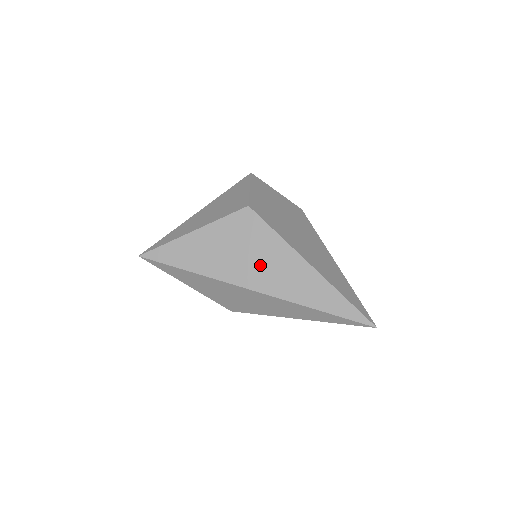
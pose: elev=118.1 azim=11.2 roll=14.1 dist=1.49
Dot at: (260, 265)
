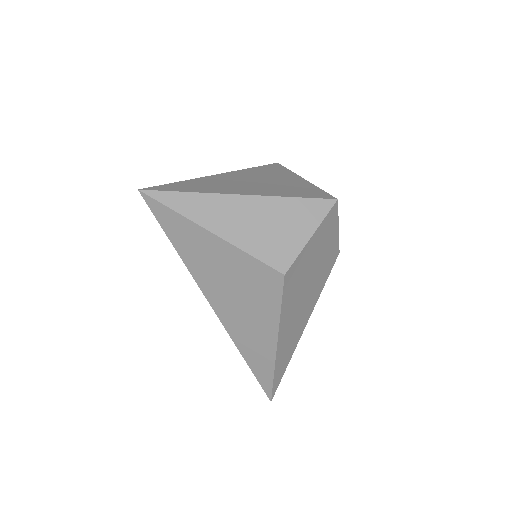
Dot at: (241, 310)
